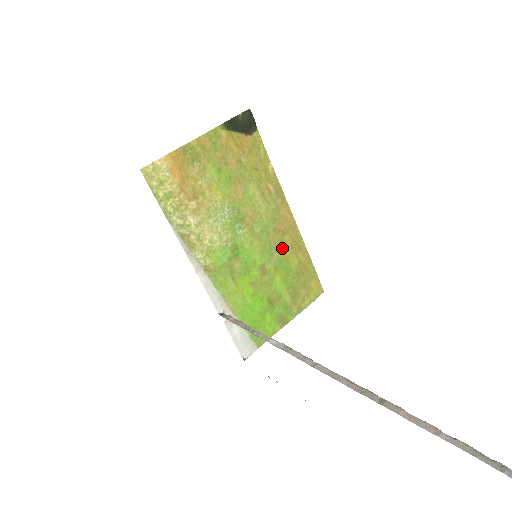
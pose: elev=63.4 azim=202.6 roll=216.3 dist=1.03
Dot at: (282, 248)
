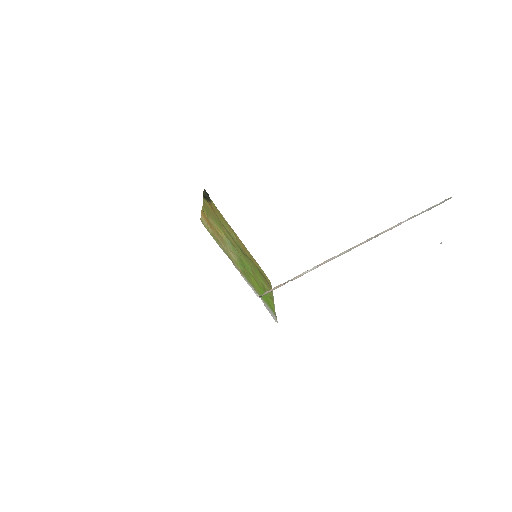
Dot at: (249, 260)
